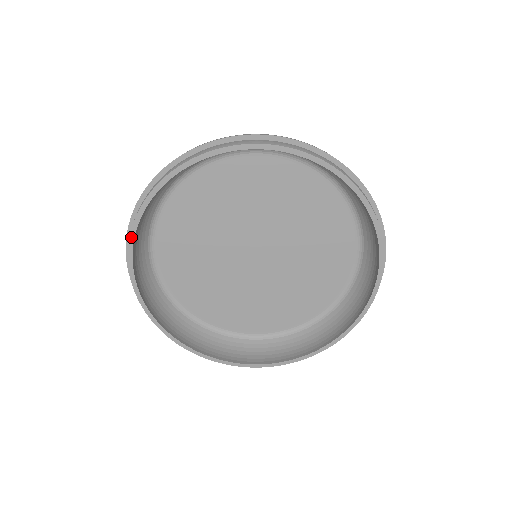
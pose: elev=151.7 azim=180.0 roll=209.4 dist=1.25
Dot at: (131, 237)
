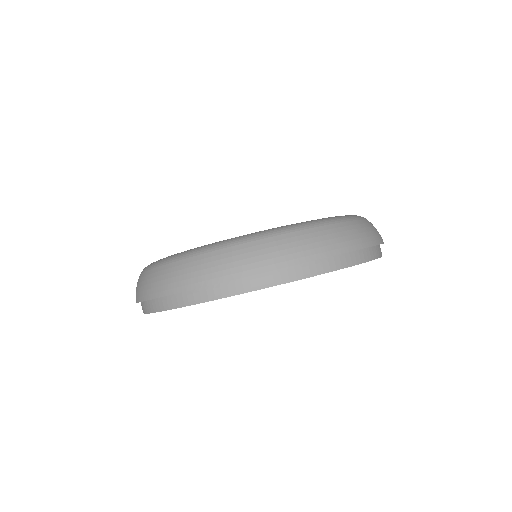
Dot at: (166, 310)
